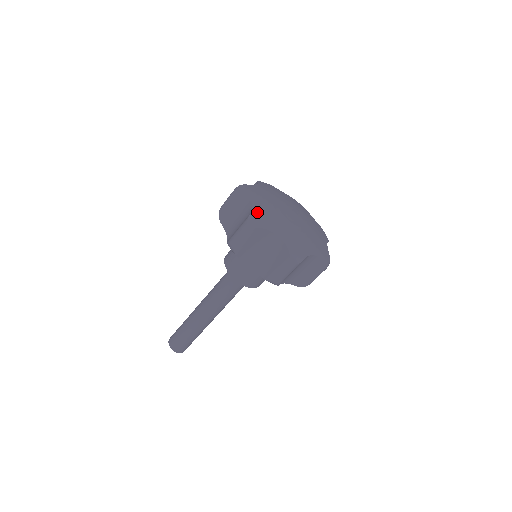
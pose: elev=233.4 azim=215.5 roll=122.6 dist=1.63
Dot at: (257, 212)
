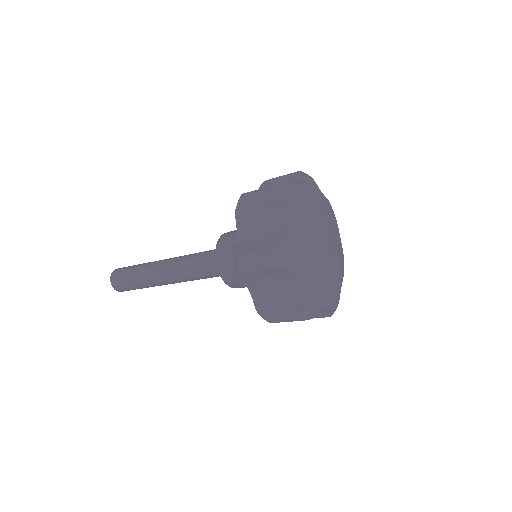
Dot at: (289, 242)
